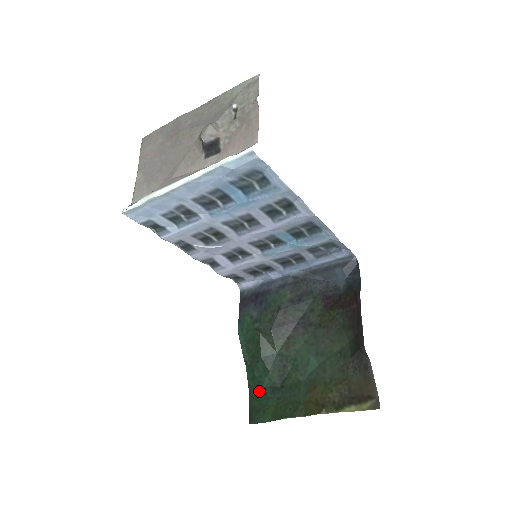
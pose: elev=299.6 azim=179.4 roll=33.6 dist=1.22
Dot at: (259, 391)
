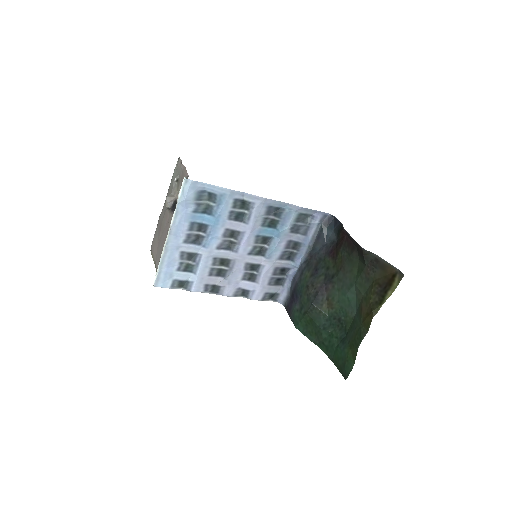
Dot at: (336, 352)
